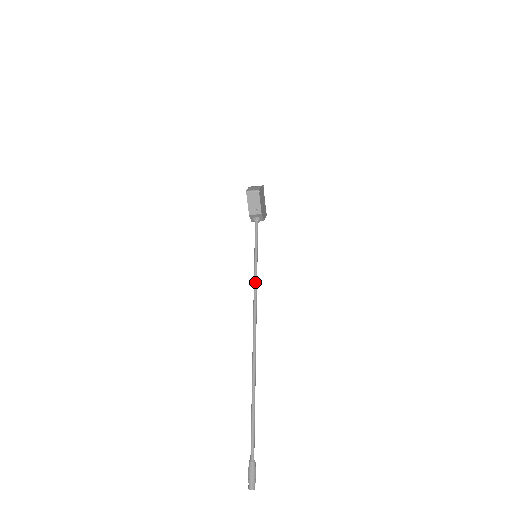
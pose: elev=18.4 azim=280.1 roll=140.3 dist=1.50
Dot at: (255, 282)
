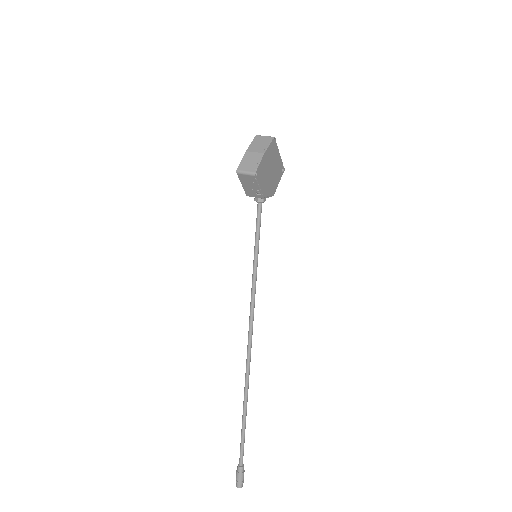
Dot at: (252, 293)
